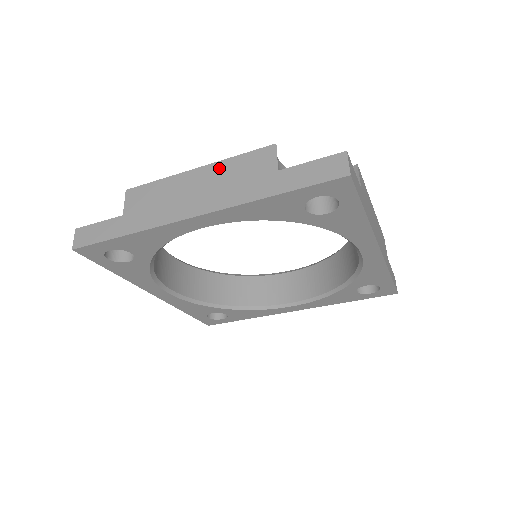
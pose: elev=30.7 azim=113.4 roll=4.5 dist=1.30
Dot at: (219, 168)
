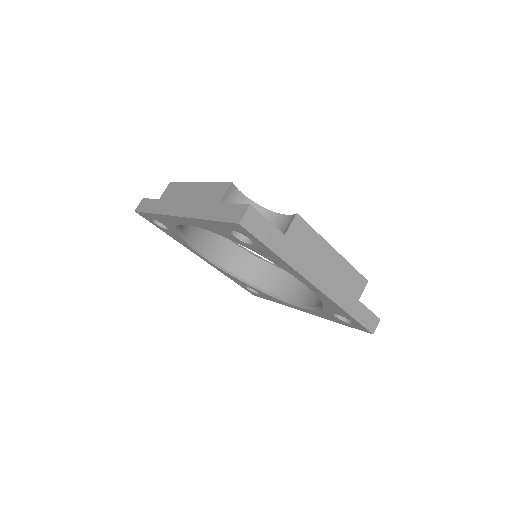
Dot at: (204, 187)
